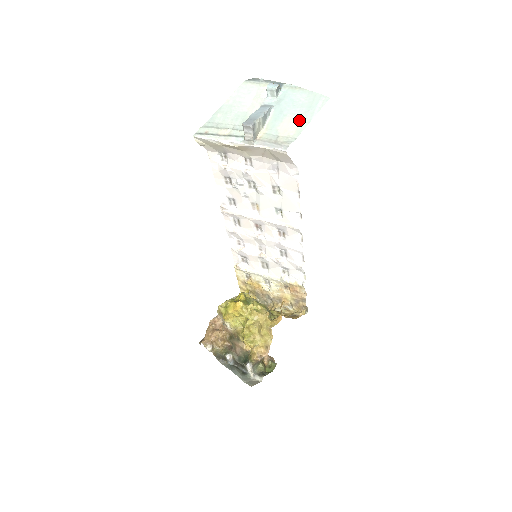
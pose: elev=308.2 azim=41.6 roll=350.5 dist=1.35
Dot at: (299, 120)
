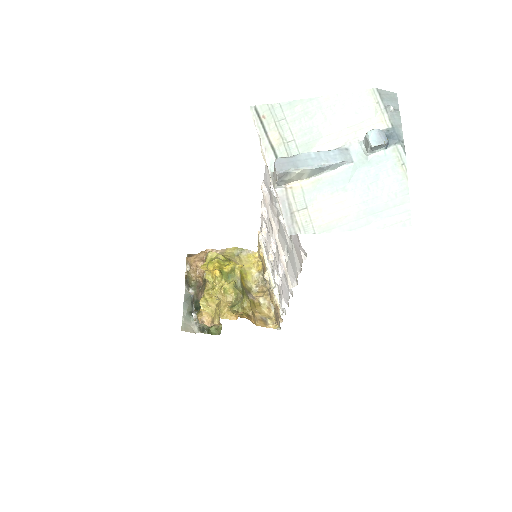
Dot at: (347, 214)
